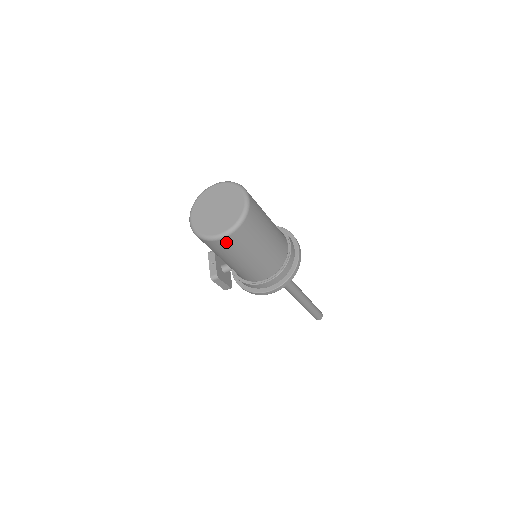
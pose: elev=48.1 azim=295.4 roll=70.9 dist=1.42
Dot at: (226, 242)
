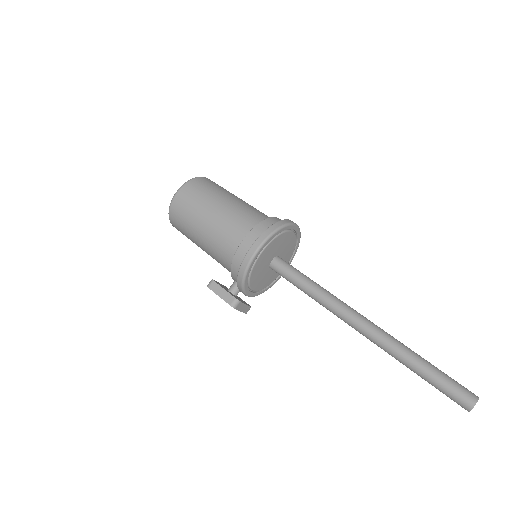
Dot at: (183, 195)
